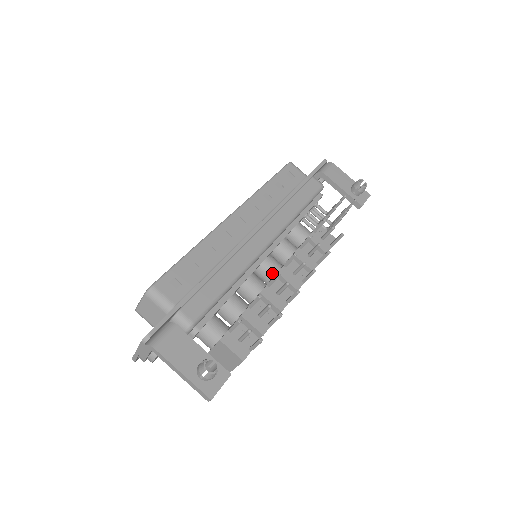
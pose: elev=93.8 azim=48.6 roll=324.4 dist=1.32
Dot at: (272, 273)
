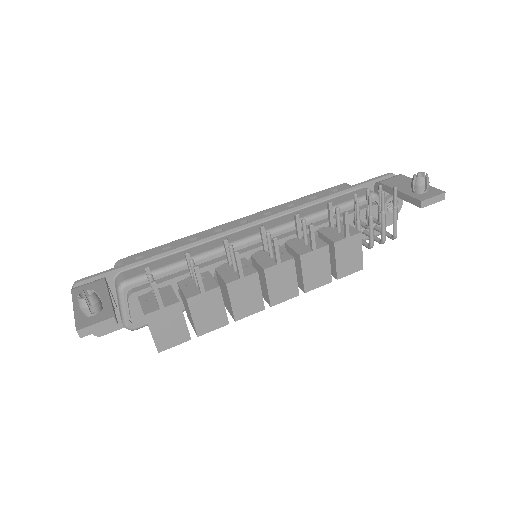
Dot at: occluded
